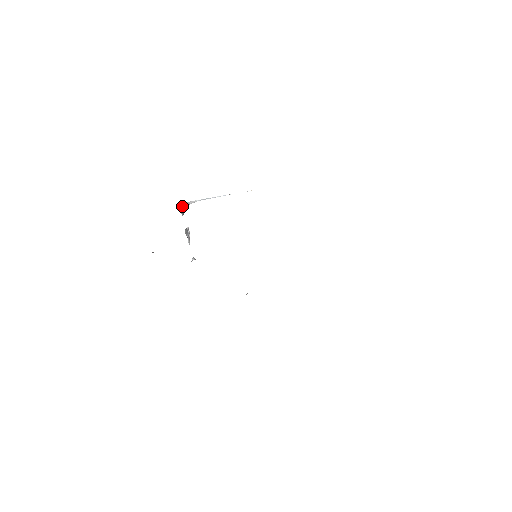
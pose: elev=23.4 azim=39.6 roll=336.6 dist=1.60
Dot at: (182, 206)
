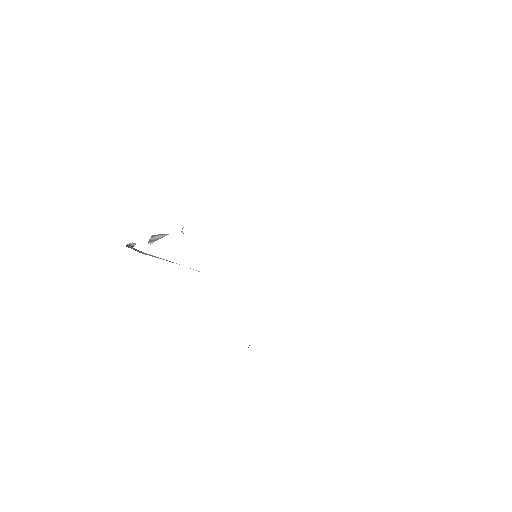
Dot at: (129, 245)
